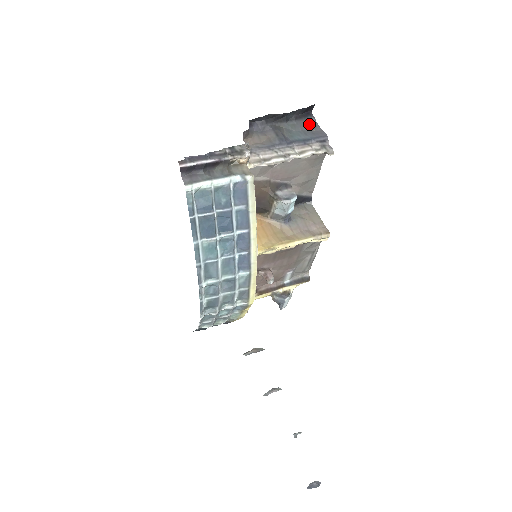
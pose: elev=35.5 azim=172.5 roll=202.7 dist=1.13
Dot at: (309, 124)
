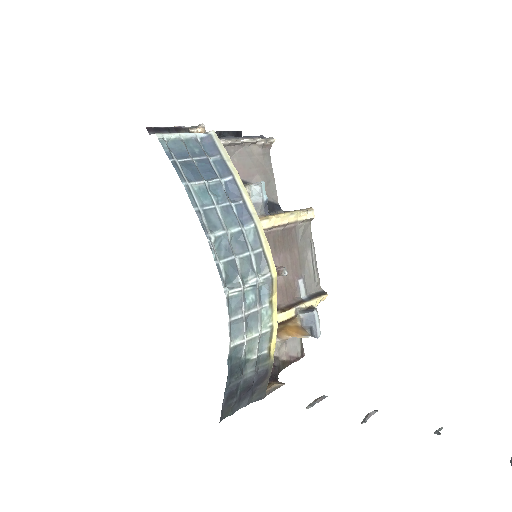
Dot at: occluded
